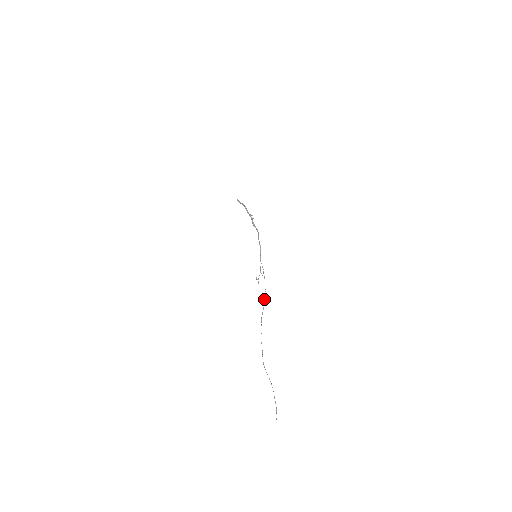
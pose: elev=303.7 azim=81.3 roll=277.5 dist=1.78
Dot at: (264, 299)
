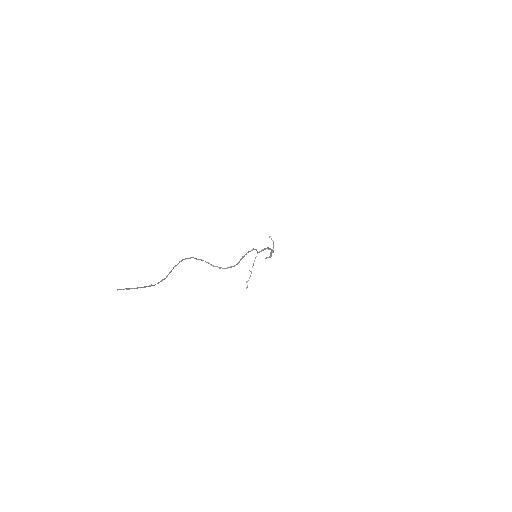
Dot at: (238, 262)
